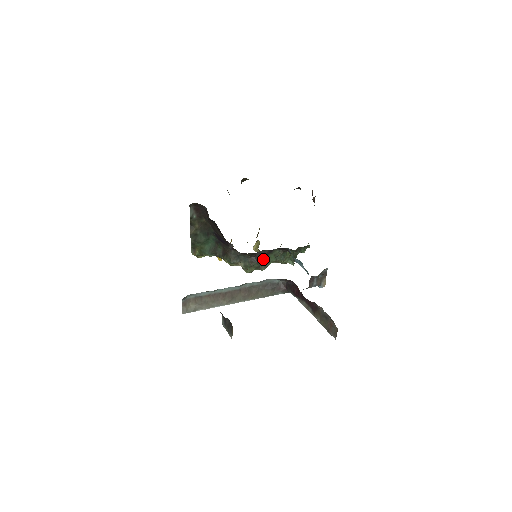
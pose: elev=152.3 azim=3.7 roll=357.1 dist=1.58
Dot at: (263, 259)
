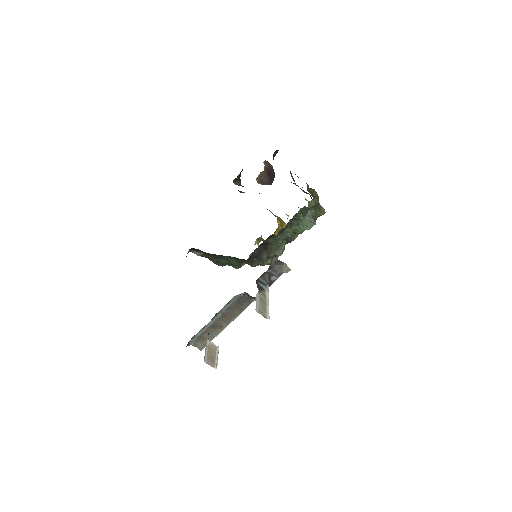
Dot at: (271, 249)
